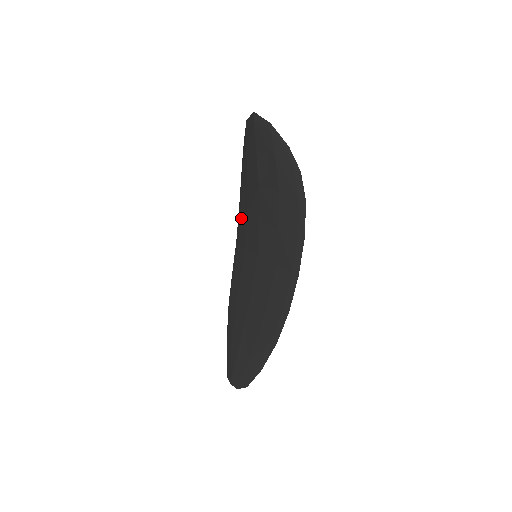
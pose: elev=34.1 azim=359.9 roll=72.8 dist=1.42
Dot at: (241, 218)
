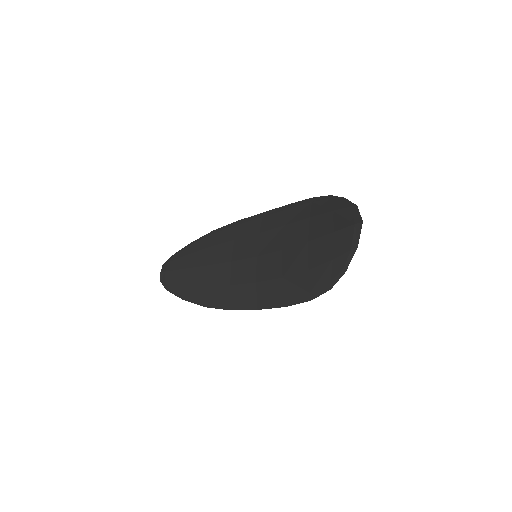
Dot at: (282, 215)
